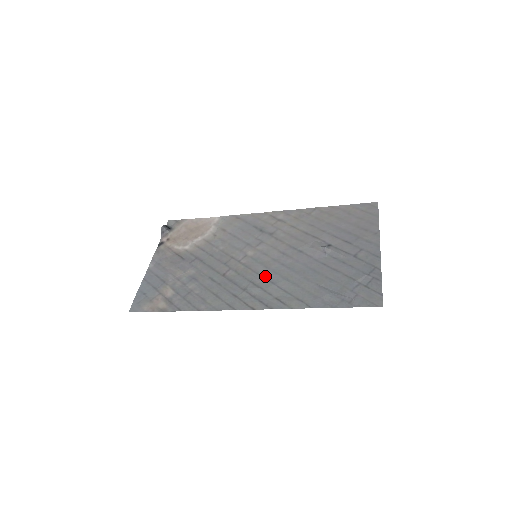
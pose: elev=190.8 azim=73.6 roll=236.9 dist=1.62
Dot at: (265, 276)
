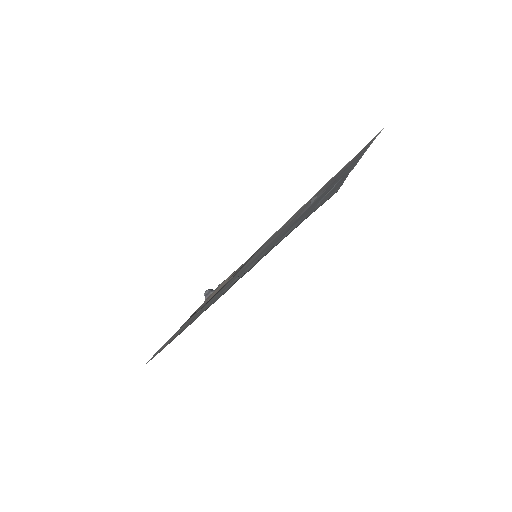
Dot at: occluded
